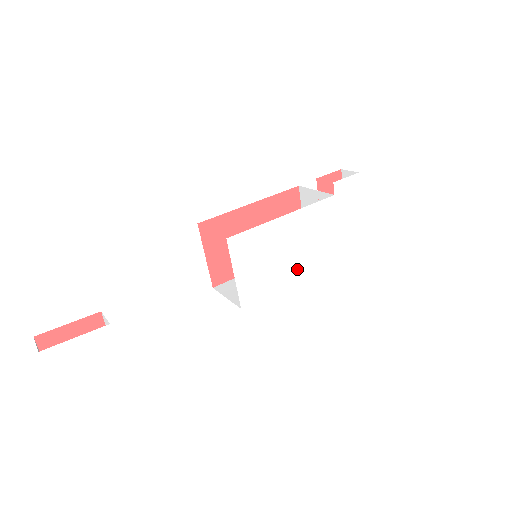
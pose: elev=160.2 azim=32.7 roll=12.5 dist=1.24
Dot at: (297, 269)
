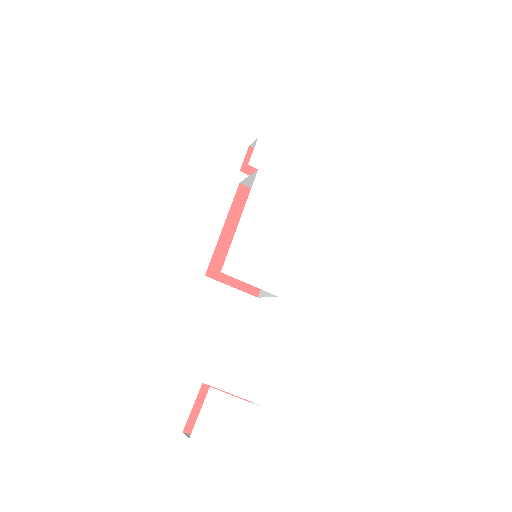
Dot at: (287, 236)
